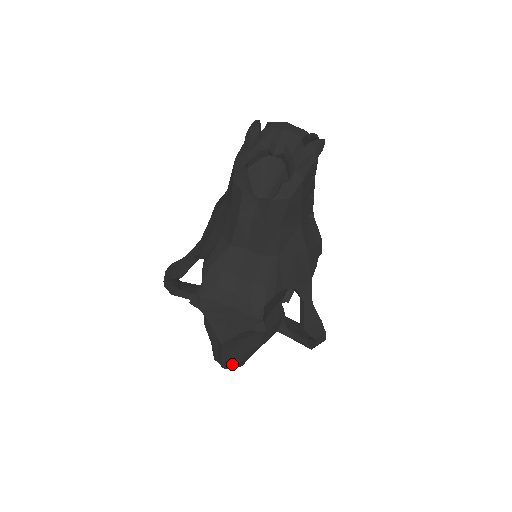
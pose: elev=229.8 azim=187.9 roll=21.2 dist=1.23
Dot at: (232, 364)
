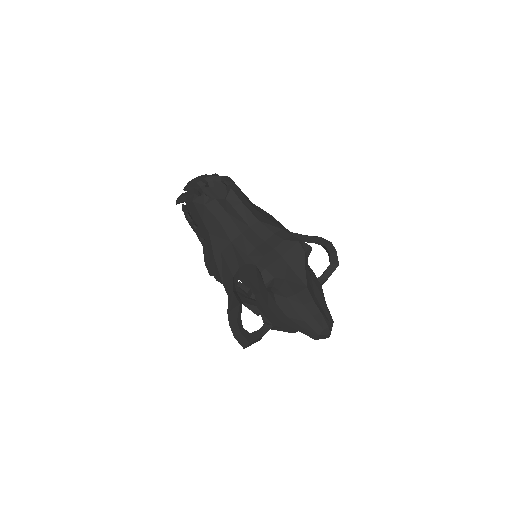
Dot at: (328, 318)
